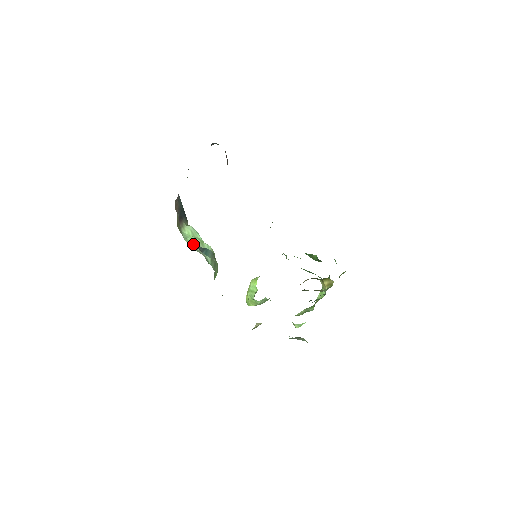
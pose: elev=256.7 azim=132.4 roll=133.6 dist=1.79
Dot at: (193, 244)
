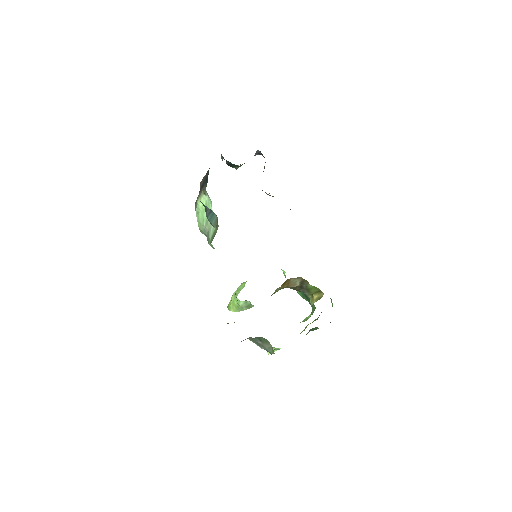
Dot at: (202, 219)
